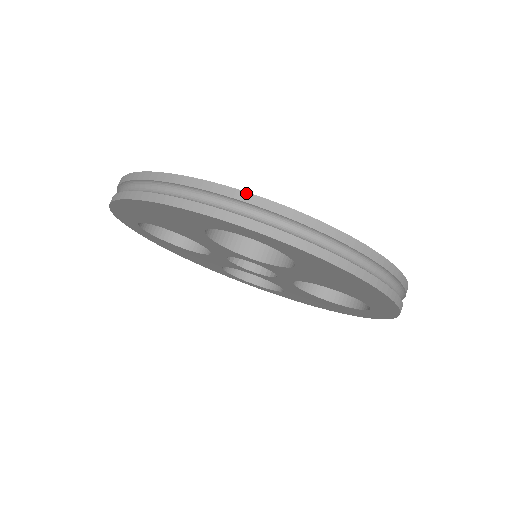
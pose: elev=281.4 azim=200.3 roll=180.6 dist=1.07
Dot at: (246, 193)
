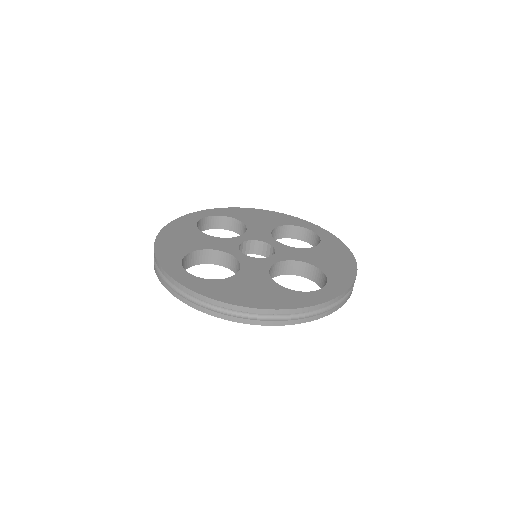
Dot at: (166, 274)
